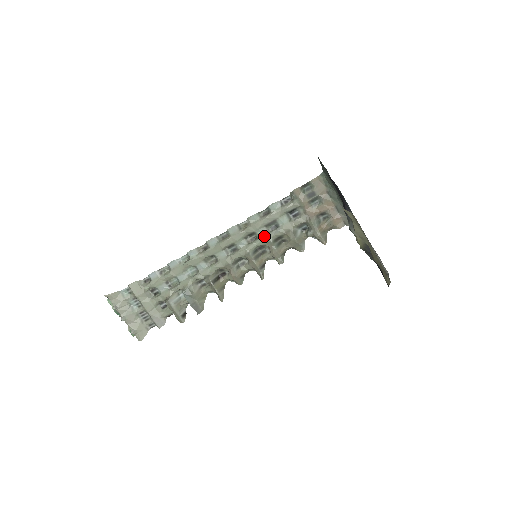
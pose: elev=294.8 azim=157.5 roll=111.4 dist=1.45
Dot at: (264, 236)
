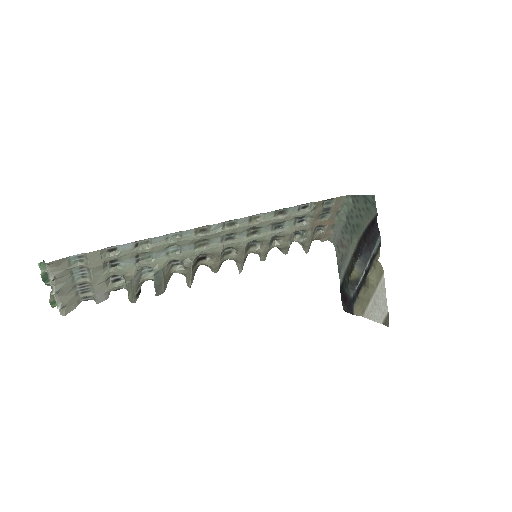
Dot at: (266, 233)
